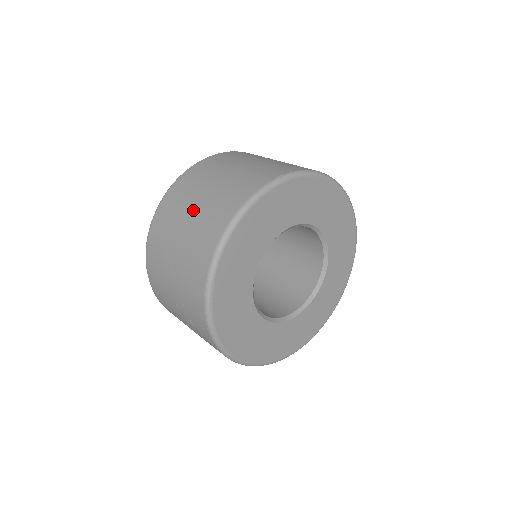
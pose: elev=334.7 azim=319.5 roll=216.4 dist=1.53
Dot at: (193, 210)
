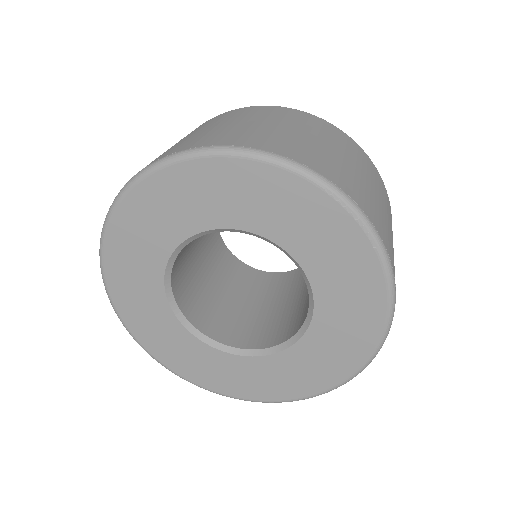
Dot at: occluded
